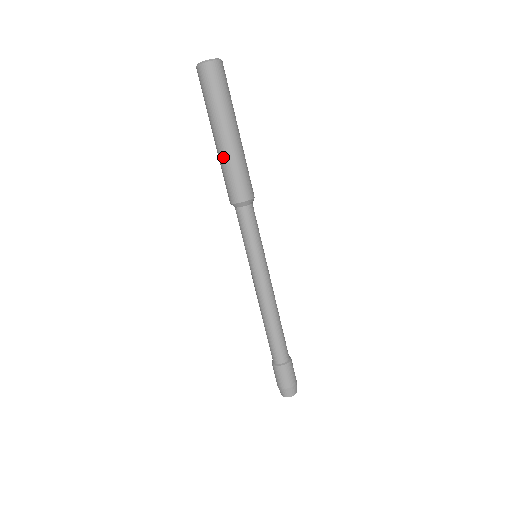
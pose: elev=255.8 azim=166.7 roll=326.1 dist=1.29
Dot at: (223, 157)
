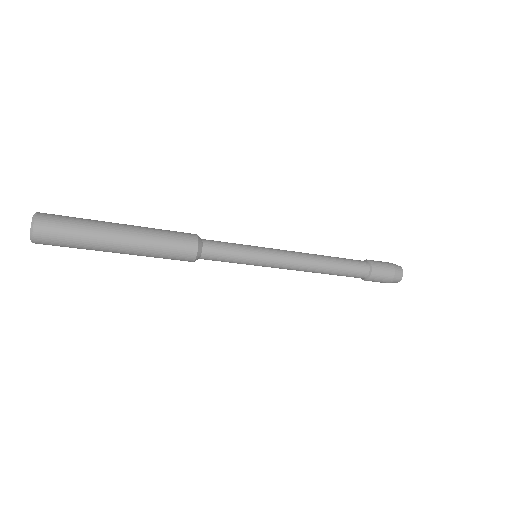
Dot at: (142, 255)
